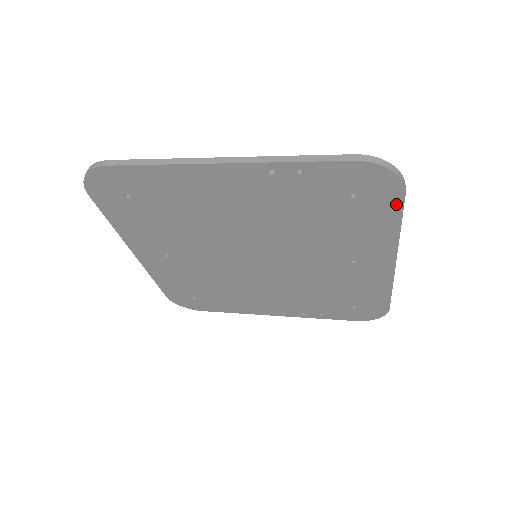
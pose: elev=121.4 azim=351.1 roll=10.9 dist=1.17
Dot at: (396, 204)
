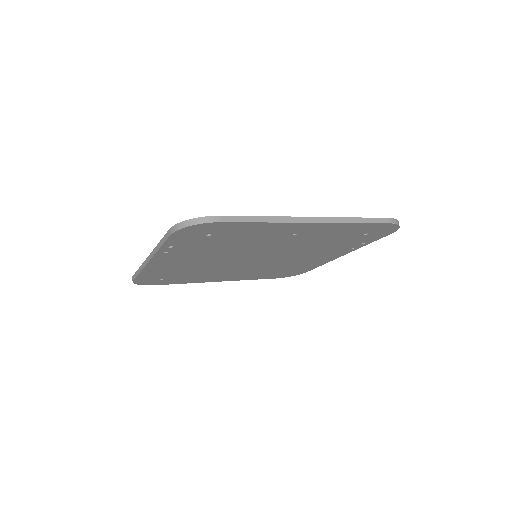
Dot at: (230, 224)
